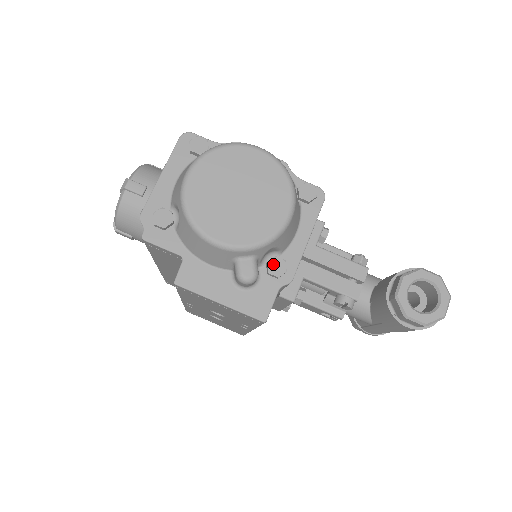
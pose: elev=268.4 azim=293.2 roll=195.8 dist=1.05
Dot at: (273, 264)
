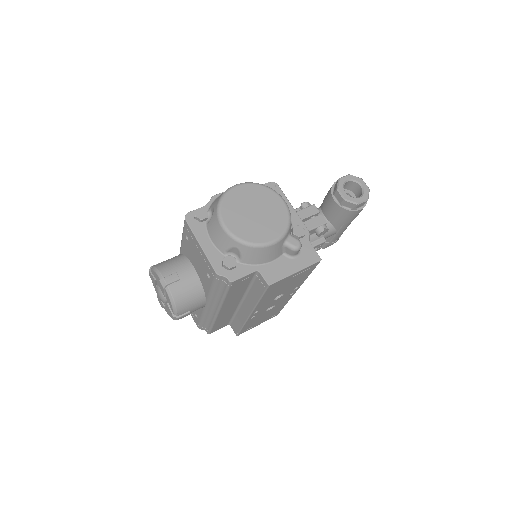
Dot at: (296, 232)
